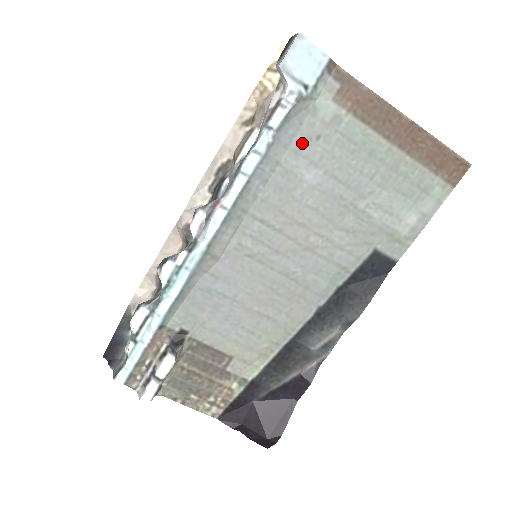
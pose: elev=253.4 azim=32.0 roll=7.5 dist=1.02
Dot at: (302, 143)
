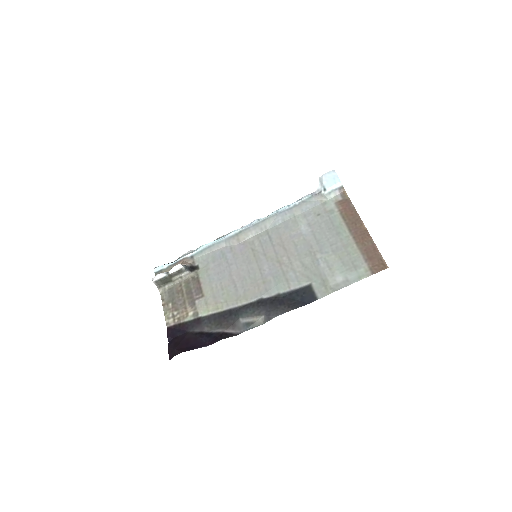
Dot at: (310, 213)
